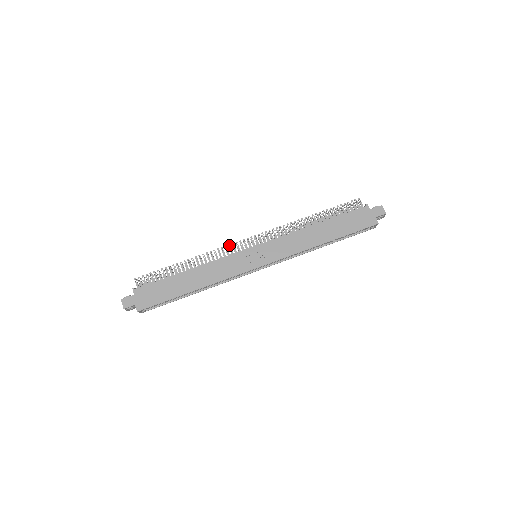
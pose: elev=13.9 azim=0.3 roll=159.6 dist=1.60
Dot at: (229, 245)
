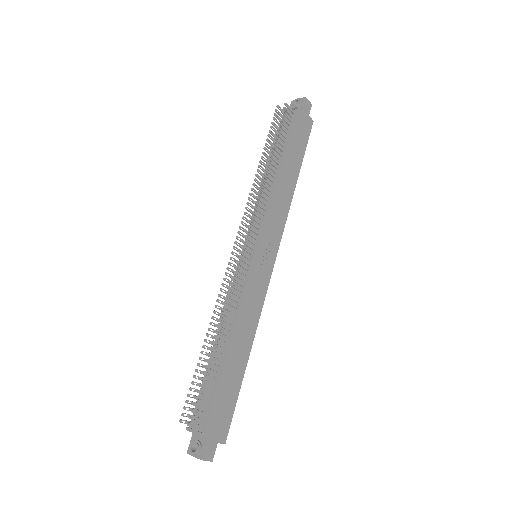
Dot at: occluded
